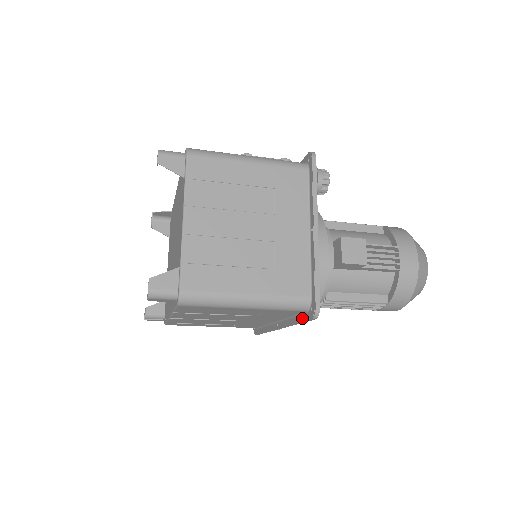
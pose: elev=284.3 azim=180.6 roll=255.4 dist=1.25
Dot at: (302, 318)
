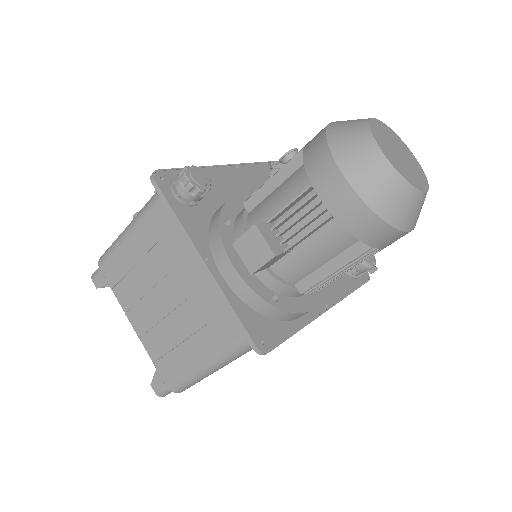
Dot at: (279, 340)
